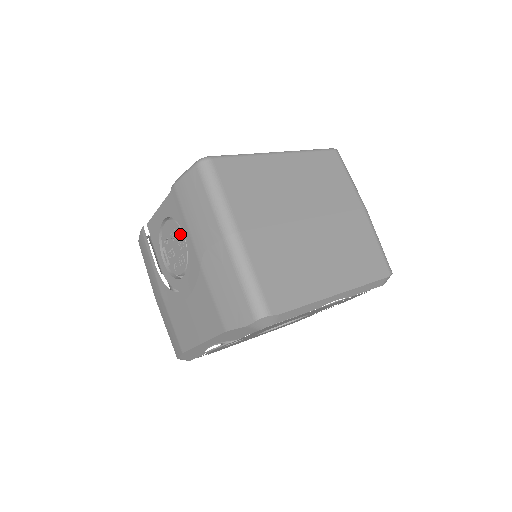
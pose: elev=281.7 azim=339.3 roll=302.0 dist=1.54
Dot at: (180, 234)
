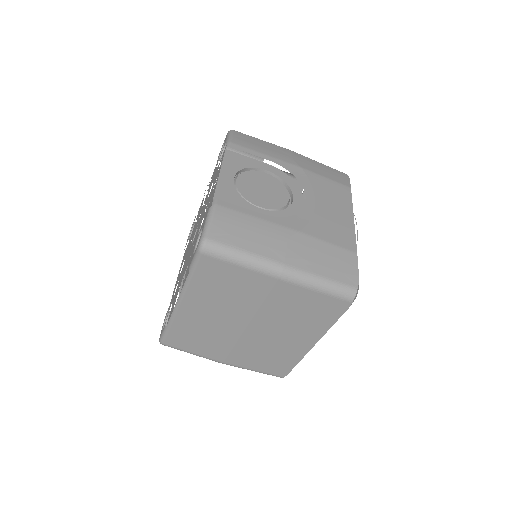
Dot at: occluded
